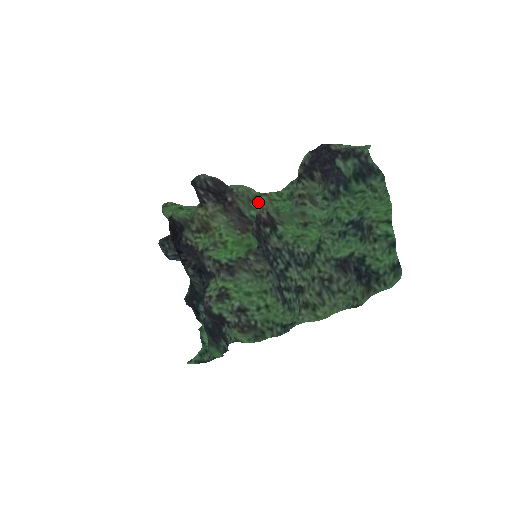
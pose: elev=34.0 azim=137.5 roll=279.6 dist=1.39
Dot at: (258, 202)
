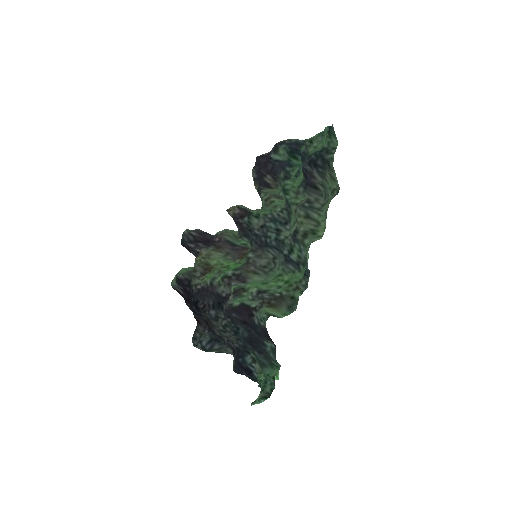
Dot at: (229, 209)
